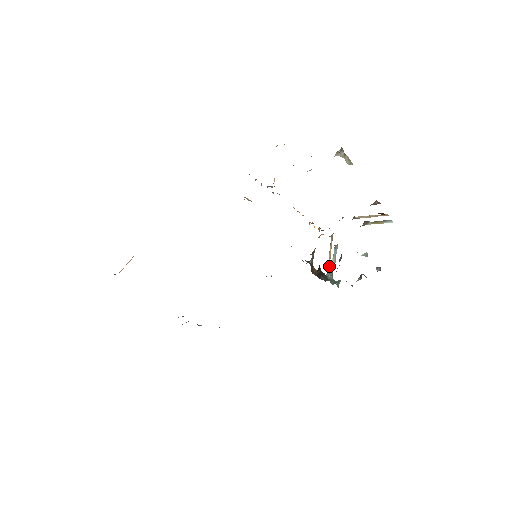
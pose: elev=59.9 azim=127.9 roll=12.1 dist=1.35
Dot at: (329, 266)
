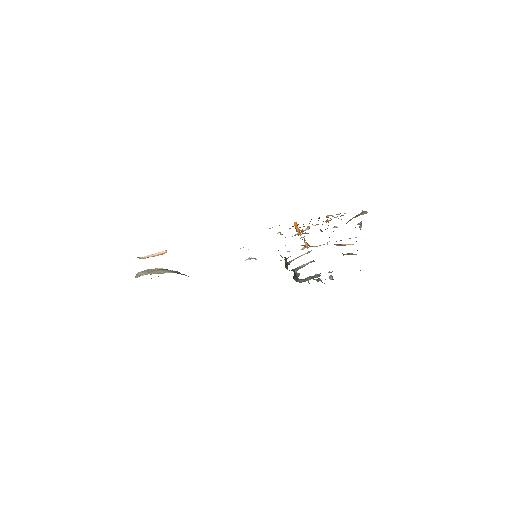
Dot at: occluded
